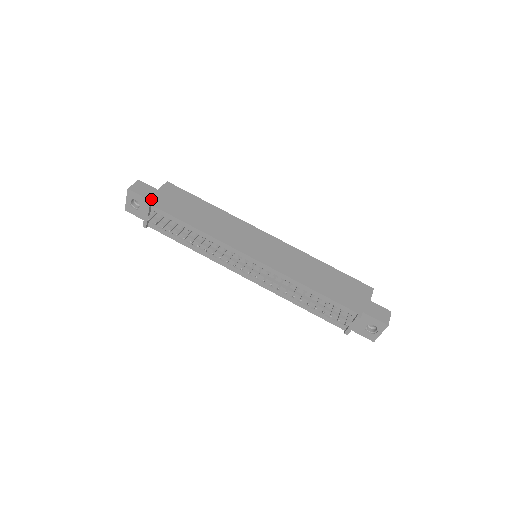
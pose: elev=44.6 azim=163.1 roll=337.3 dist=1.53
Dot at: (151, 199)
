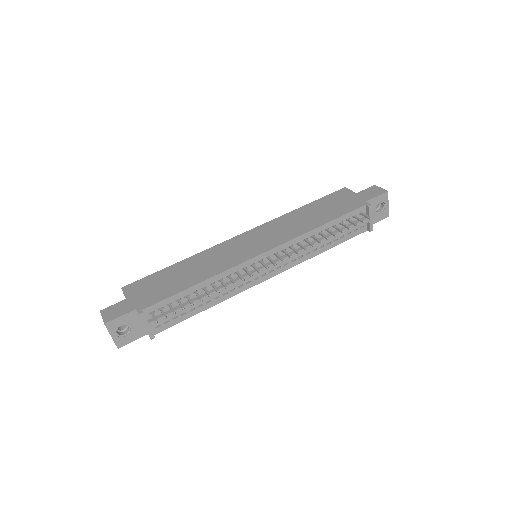
Dot at: (134, 308)
